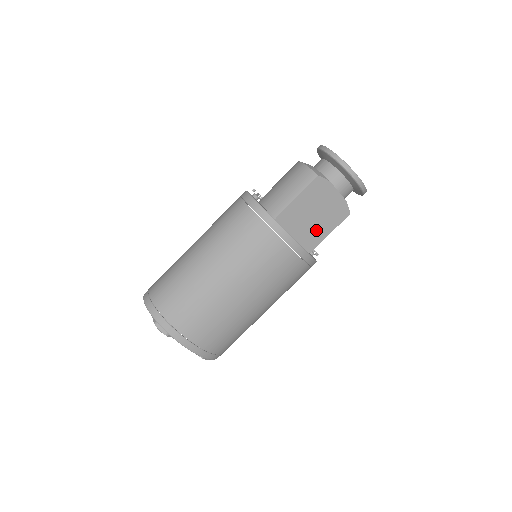
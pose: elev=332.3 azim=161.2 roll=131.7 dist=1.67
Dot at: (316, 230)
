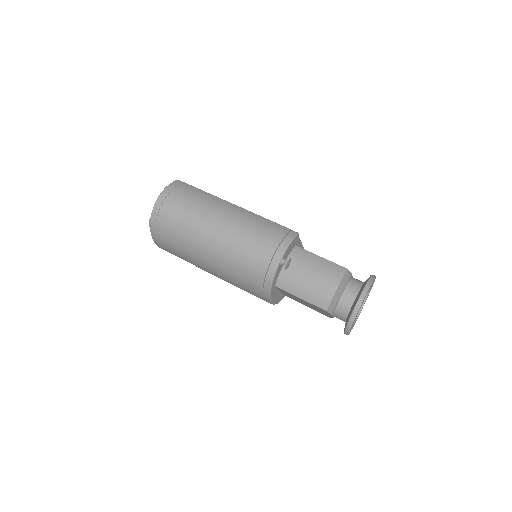
Dot at: (299, 301)
